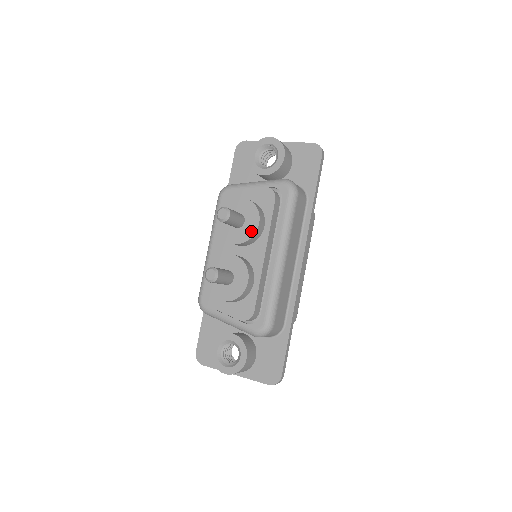
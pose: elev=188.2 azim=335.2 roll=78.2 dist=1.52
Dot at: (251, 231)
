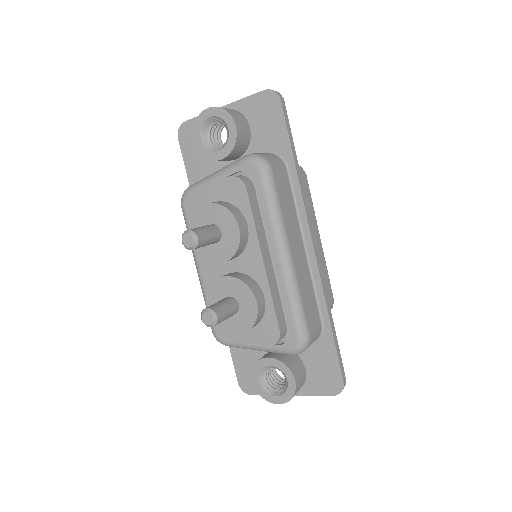
Dot at: (234, 241)
